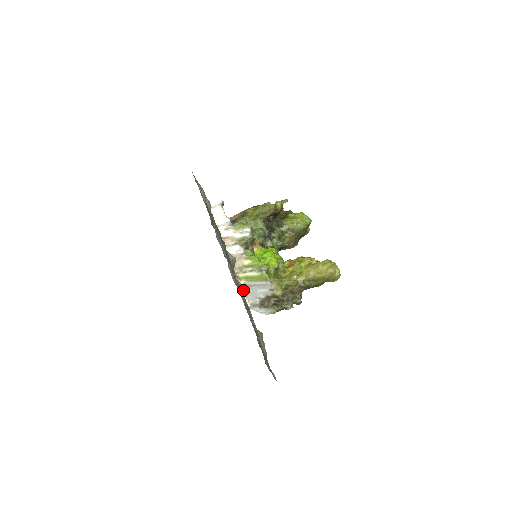
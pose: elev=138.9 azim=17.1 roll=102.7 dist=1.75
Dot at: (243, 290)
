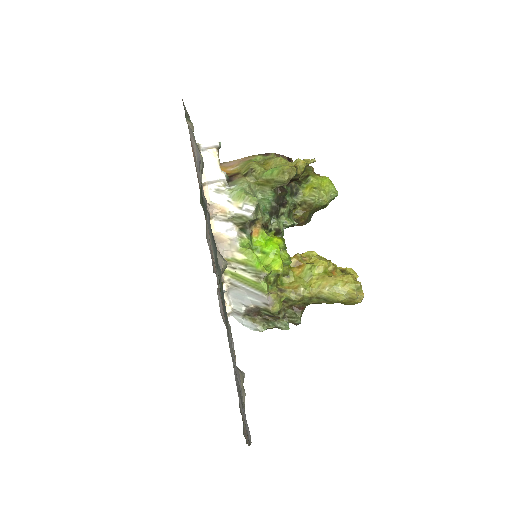
Dot at: (225, 288)
